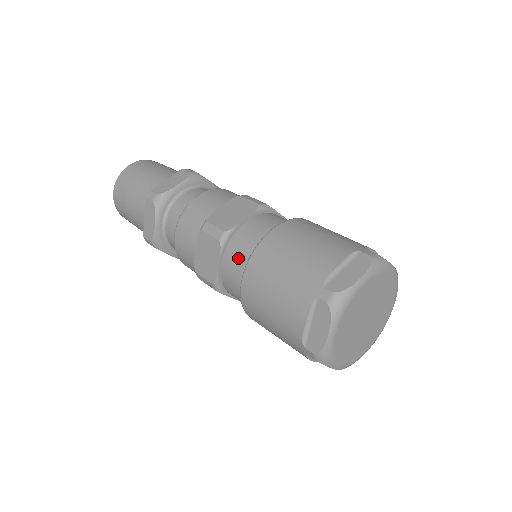
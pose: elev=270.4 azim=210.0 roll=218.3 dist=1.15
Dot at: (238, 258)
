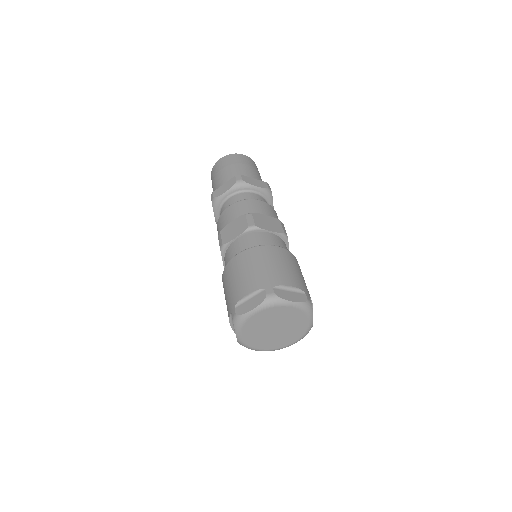
Dot at: (248, 243)
